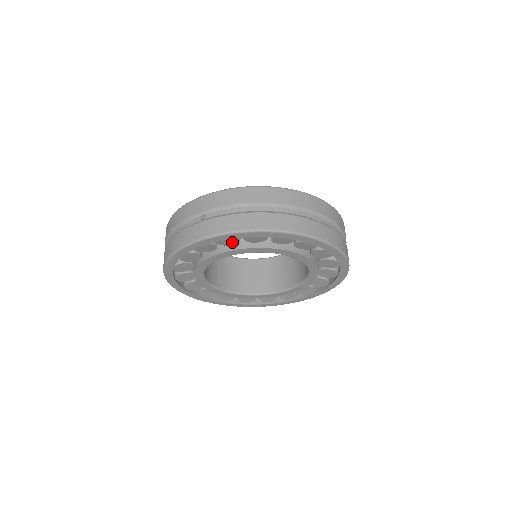
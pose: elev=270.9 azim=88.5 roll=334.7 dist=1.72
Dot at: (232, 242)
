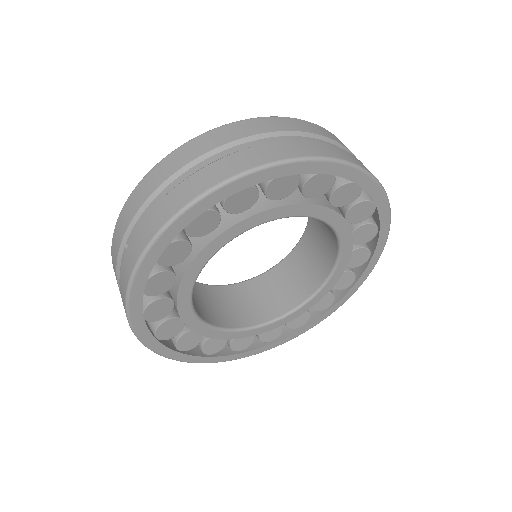
Dot at: (181, 251)
